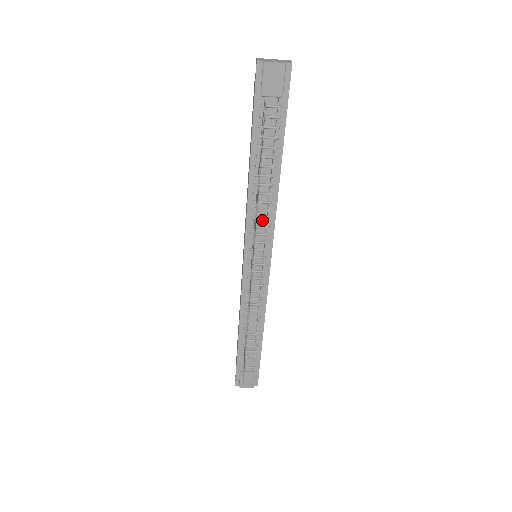
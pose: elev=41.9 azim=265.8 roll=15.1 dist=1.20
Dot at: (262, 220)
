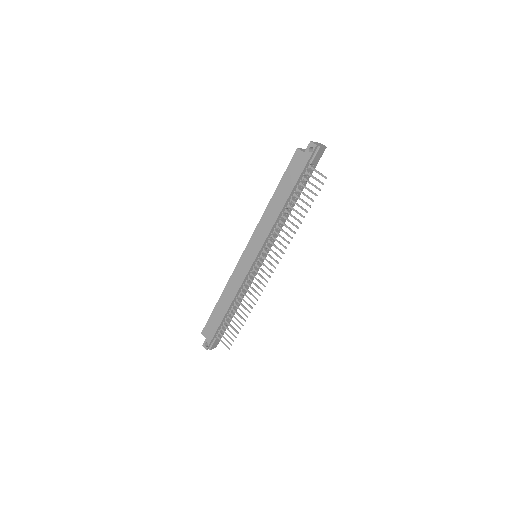
Dot at: (274, 234)
